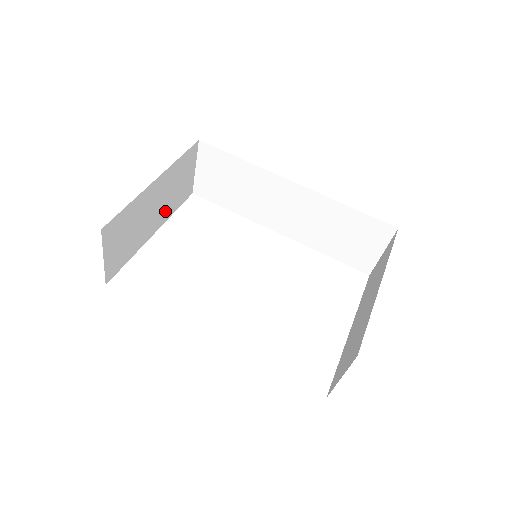
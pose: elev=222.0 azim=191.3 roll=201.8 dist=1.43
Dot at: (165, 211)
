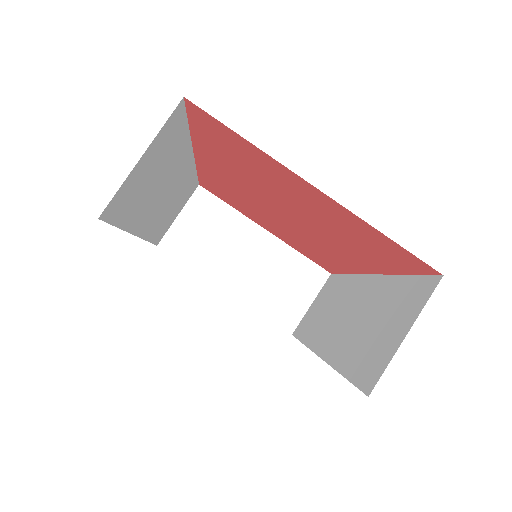
Dot at: (252, 288)
